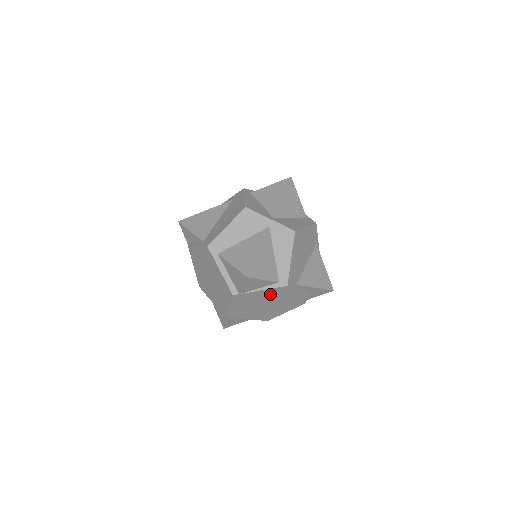
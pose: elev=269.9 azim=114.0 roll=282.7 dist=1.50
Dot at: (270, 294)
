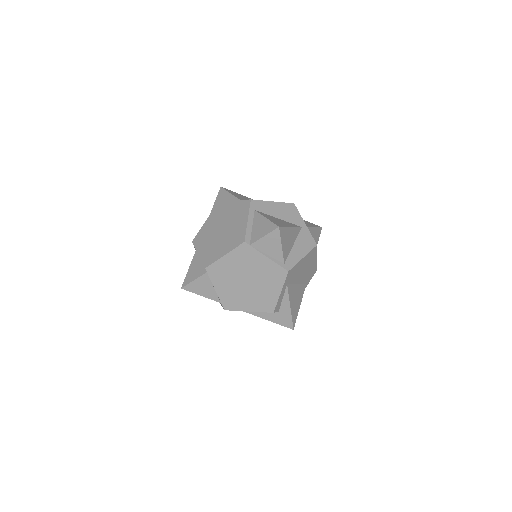
Dot at: (267, 270)
